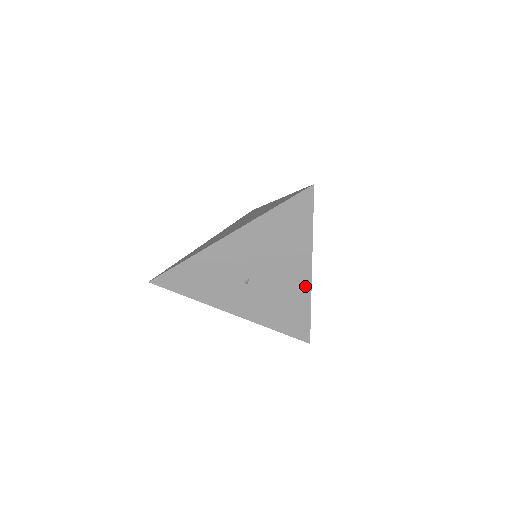
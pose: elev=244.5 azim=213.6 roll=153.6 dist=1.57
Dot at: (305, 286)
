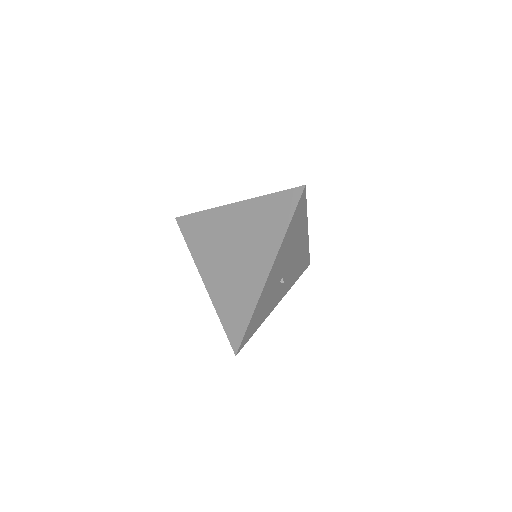
Dot at: (306, 242)
